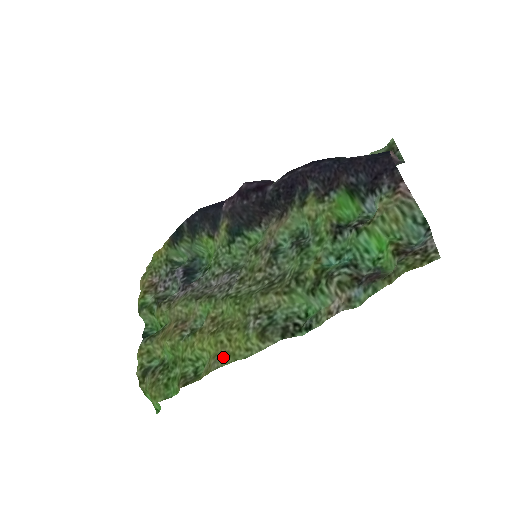
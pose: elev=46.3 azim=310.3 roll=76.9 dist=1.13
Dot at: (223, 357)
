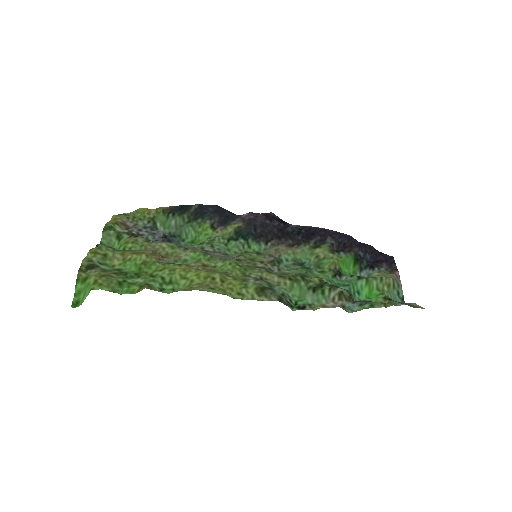
Dot at: (211, 287)
